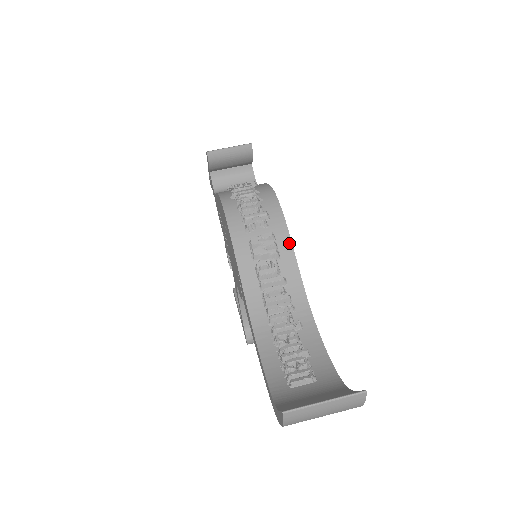
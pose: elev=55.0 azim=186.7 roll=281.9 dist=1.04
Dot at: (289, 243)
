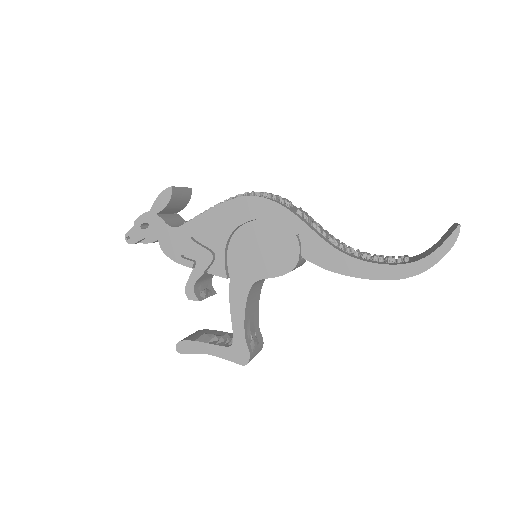
Dot at: occluded
